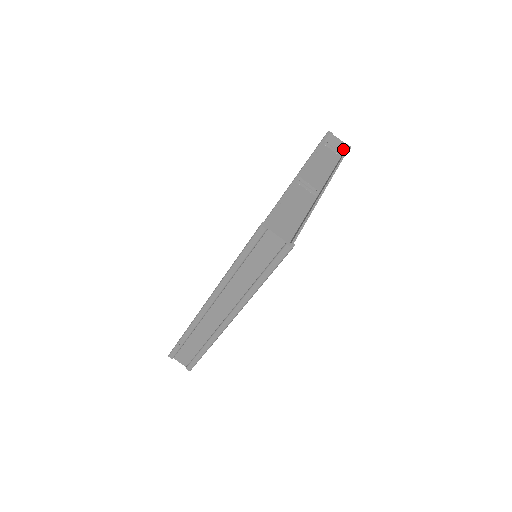
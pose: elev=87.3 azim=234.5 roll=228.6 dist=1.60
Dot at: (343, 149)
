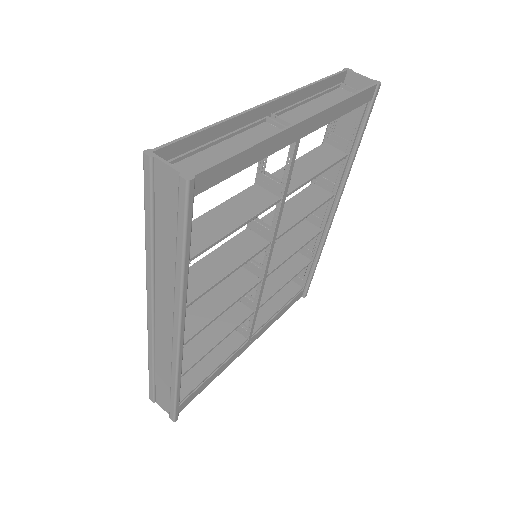
Dot at: occluded
